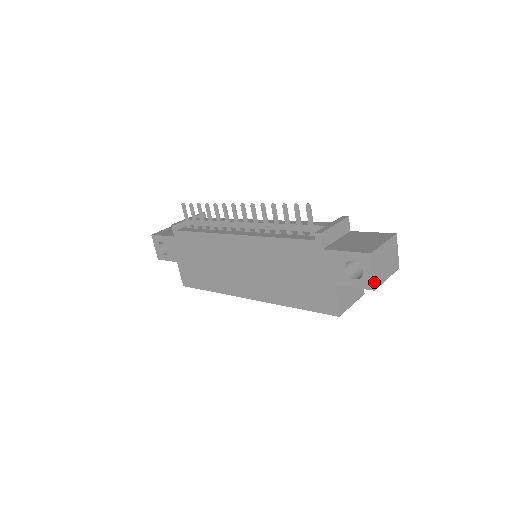
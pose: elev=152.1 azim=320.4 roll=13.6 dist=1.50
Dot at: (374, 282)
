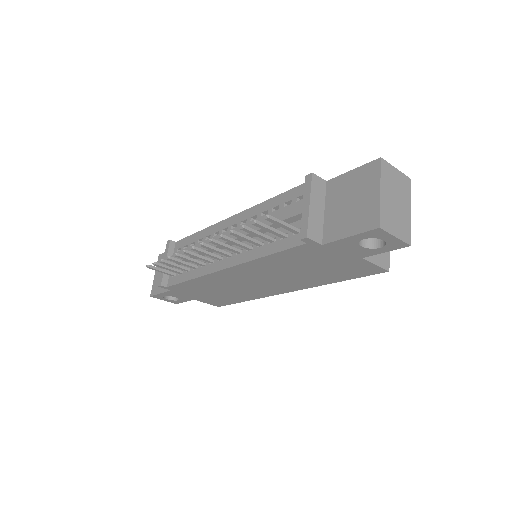
Dot at: (404, 241)
